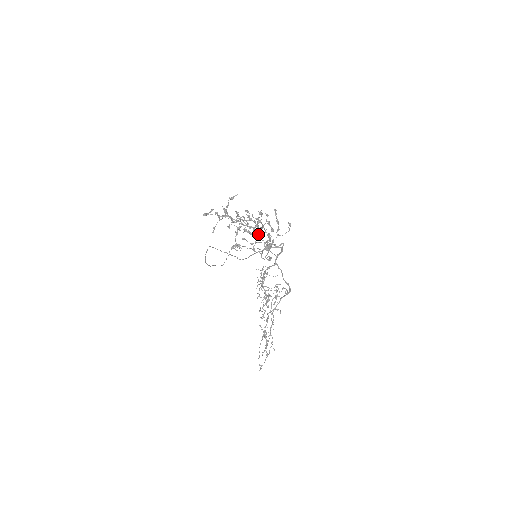
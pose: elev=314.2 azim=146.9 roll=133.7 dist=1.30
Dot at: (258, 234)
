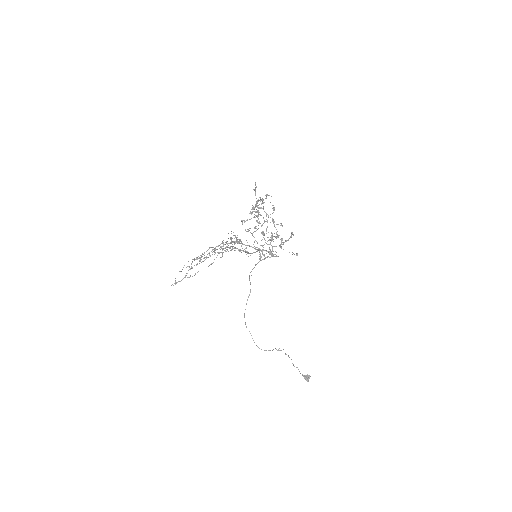
Dot at: (263, 223)
